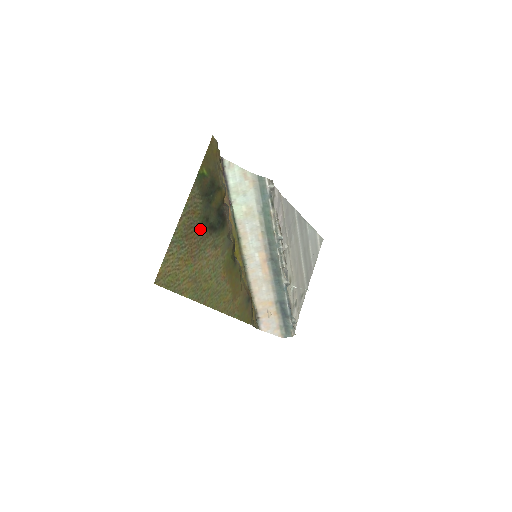
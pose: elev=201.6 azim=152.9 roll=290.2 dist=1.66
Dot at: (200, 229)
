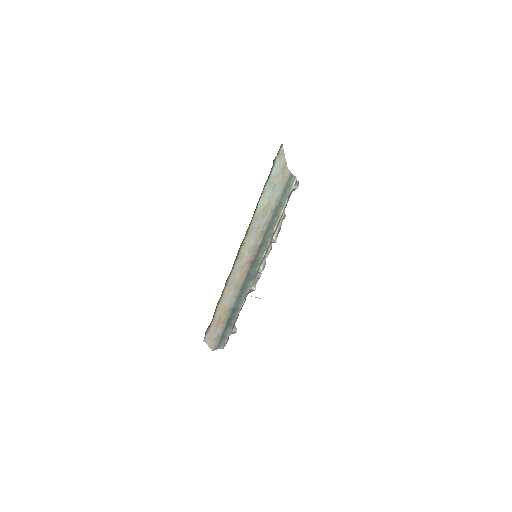
Dot at: occluded
